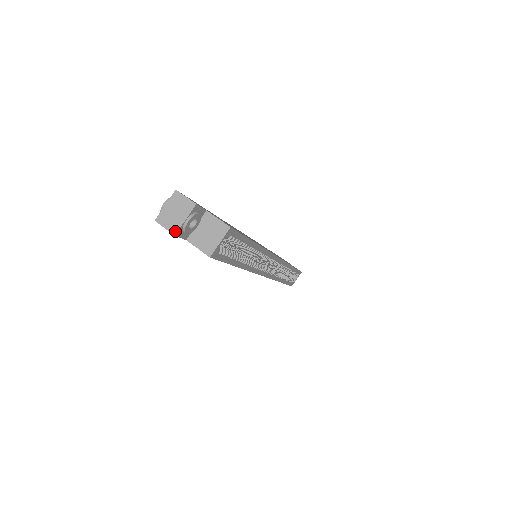
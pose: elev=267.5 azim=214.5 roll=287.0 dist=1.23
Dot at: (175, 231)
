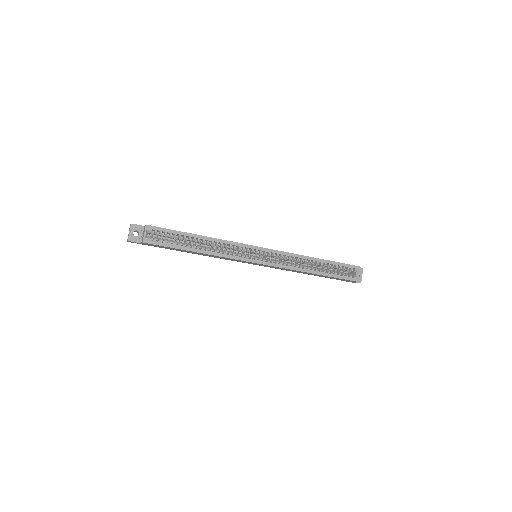
Dot at: (128, 239)
